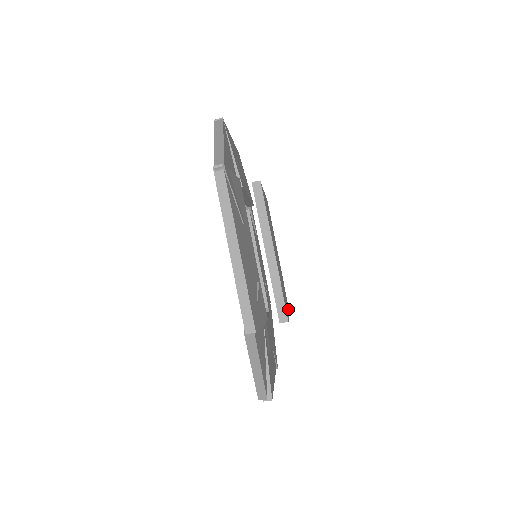
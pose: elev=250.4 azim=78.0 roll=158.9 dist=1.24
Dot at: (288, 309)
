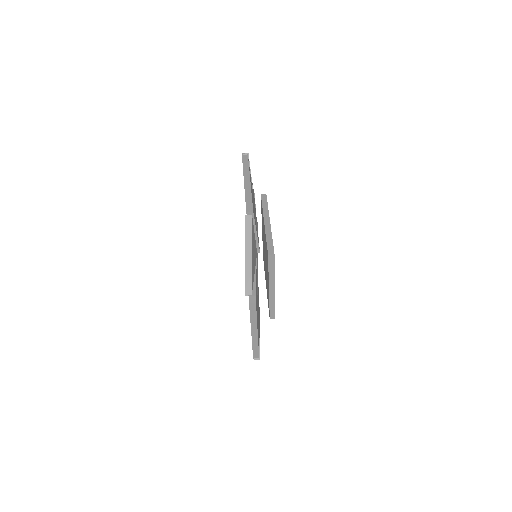
Dot at: occluded
